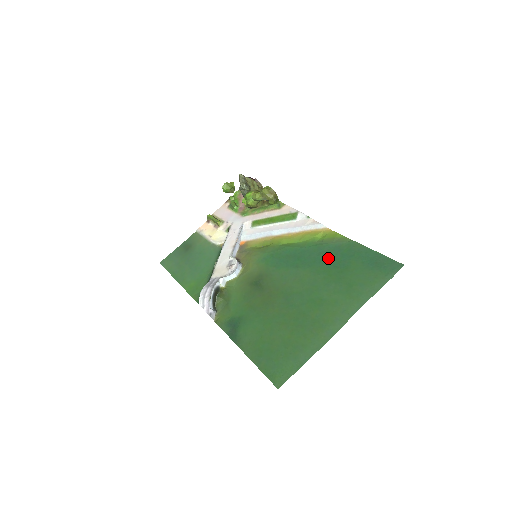
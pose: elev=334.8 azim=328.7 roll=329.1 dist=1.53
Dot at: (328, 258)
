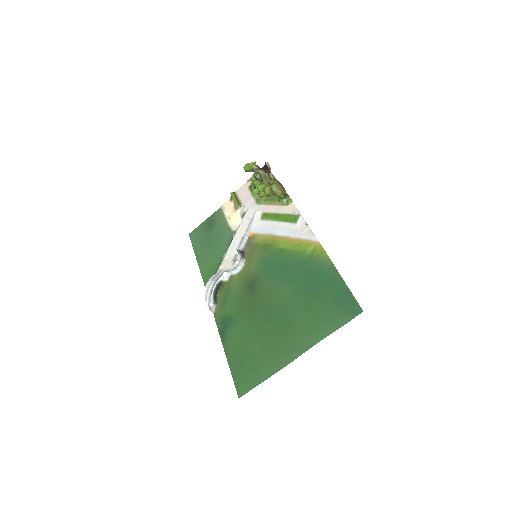
Dot at: (309, 279)
